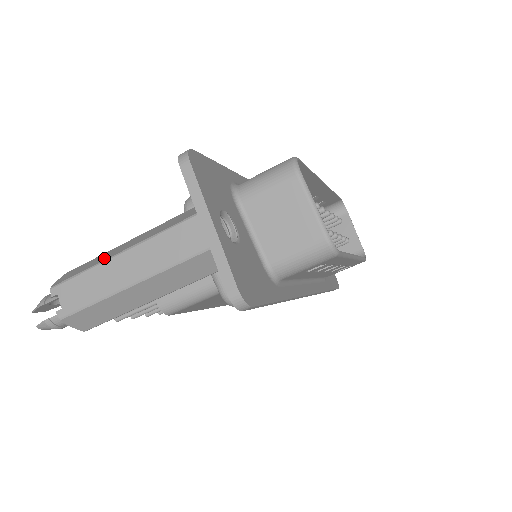
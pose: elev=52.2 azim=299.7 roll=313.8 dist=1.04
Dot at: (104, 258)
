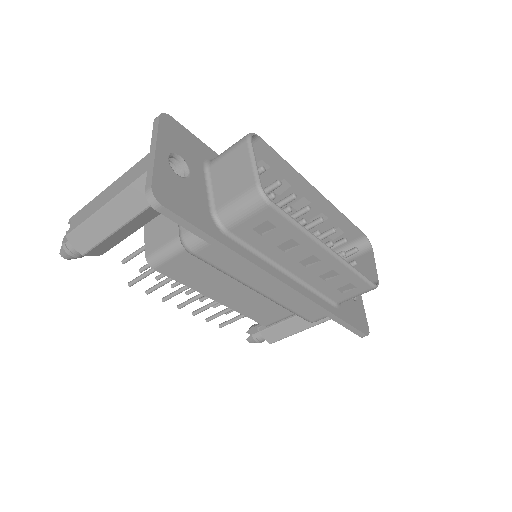
Dot at: occluded
